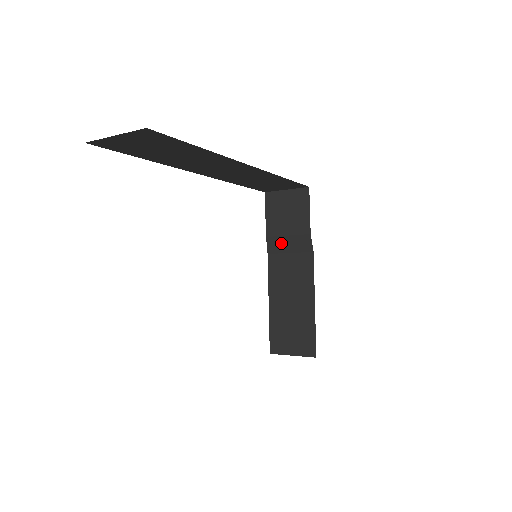
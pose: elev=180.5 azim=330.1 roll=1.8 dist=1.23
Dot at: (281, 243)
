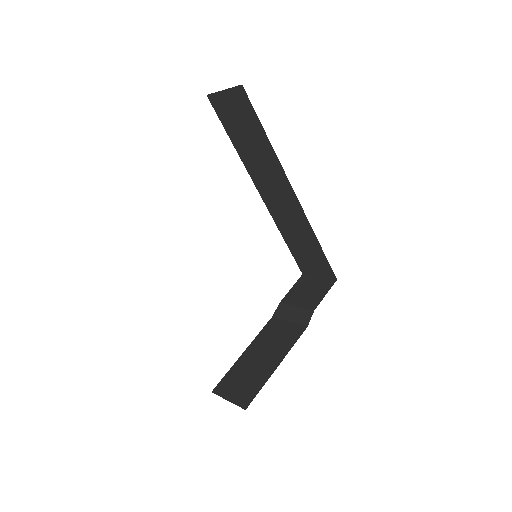
Dot at: (288, 311)
